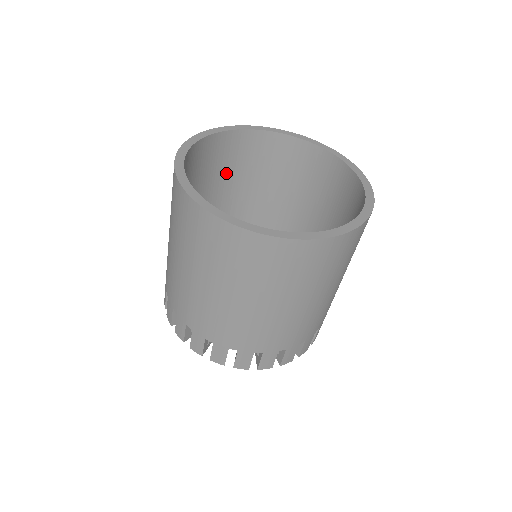
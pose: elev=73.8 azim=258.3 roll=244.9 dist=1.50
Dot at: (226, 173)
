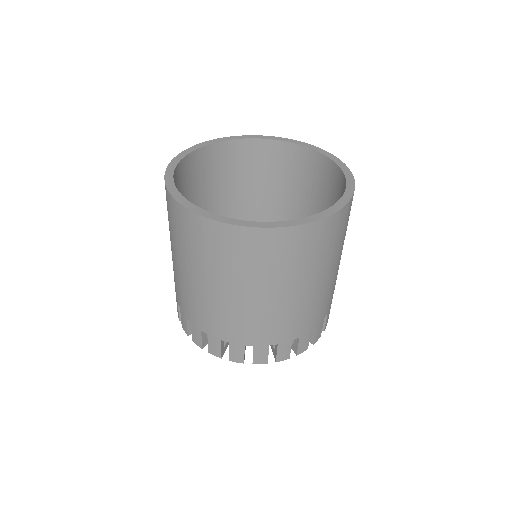
Dot at: (215, 185)
